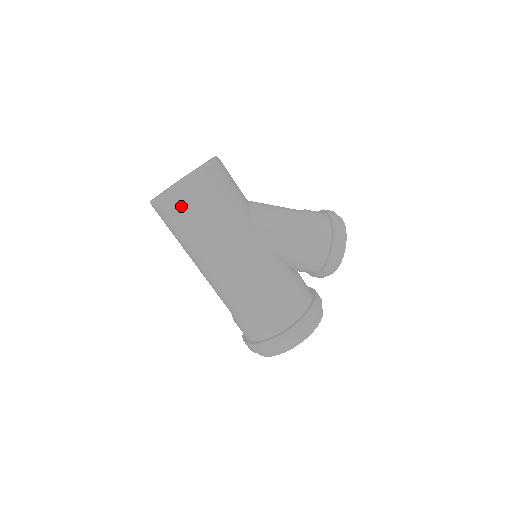
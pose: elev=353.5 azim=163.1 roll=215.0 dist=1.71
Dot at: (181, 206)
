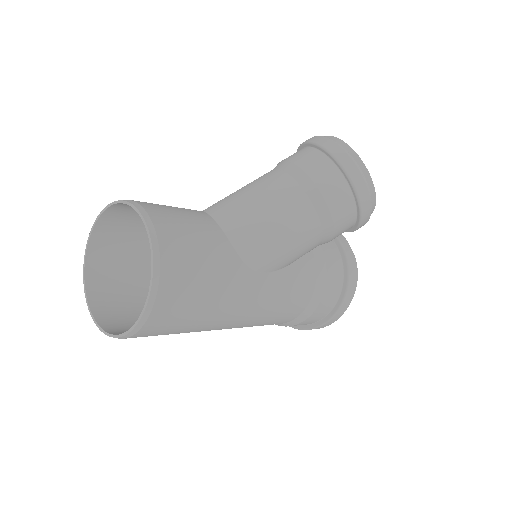
Dot at: (152, 335)
